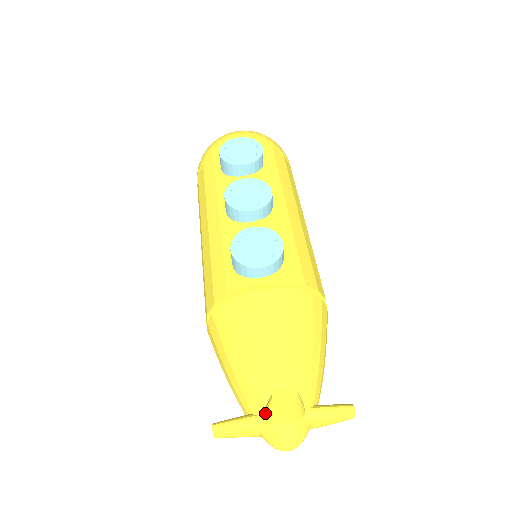
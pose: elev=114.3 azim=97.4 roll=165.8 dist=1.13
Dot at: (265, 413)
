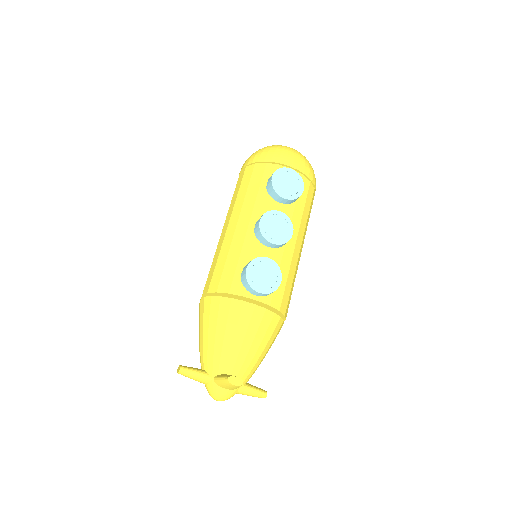
Dot at: (217, 379)
